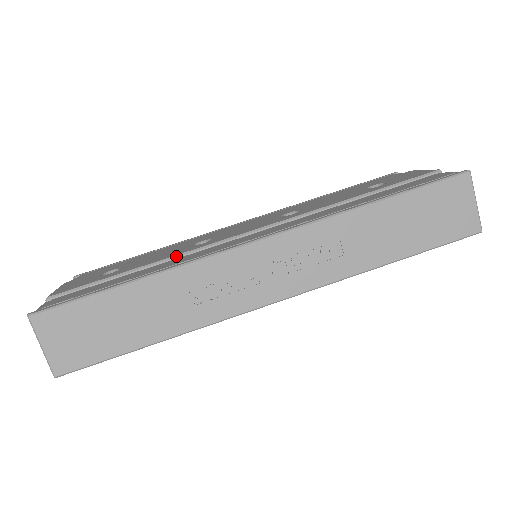
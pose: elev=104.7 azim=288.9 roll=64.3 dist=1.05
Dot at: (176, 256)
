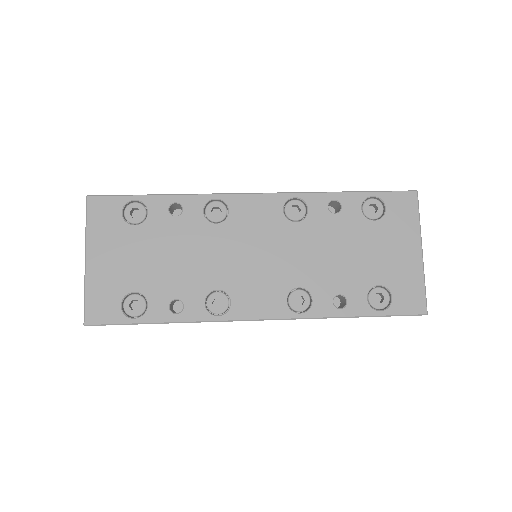
Dot at: occluded
